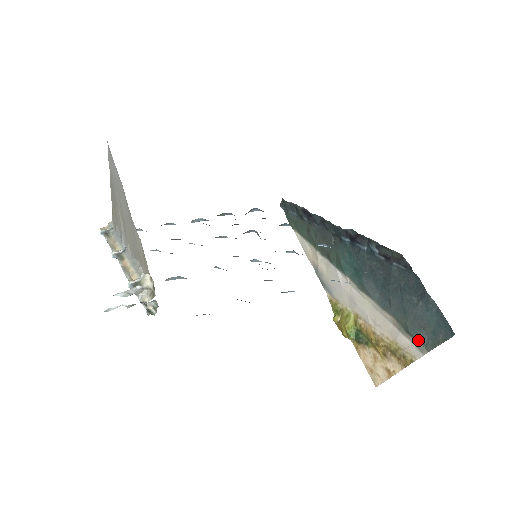
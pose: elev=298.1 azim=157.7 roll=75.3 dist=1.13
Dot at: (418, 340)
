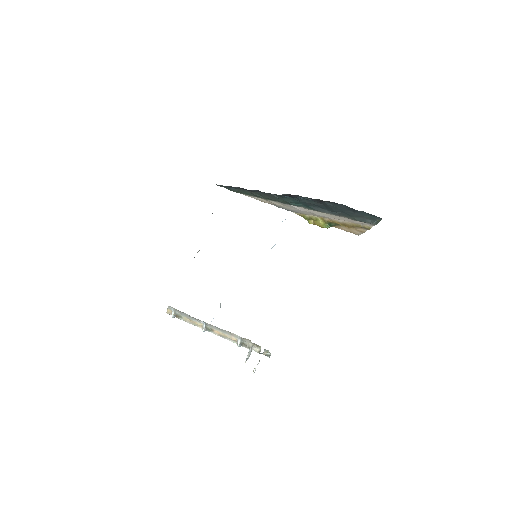
Dot at: occluded
